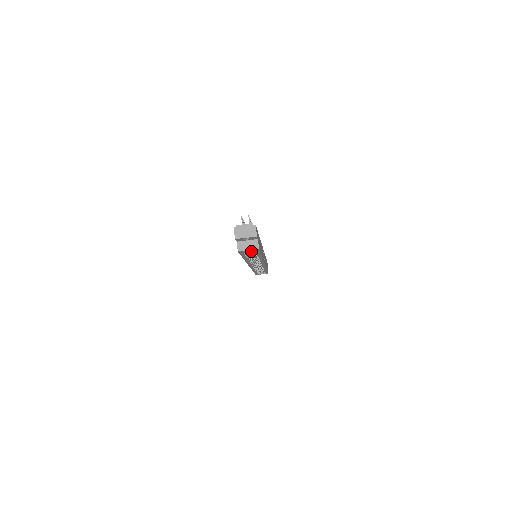
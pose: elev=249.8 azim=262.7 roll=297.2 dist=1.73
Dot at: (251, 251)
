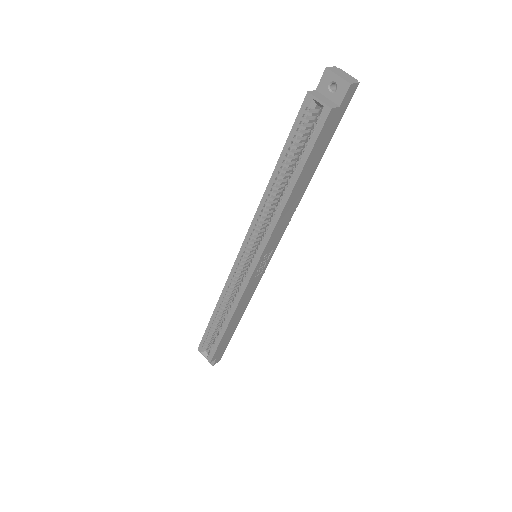
Dot at: (283, 189)
